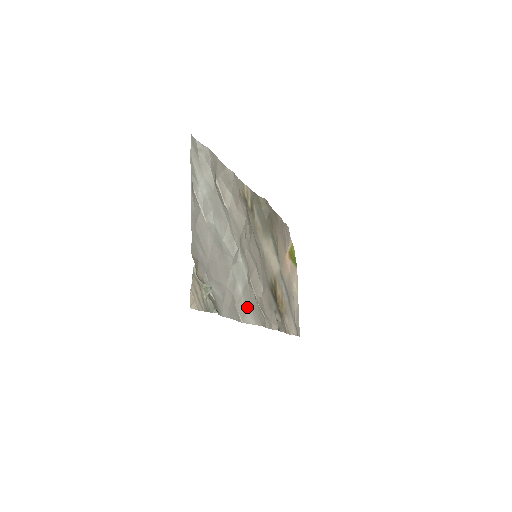
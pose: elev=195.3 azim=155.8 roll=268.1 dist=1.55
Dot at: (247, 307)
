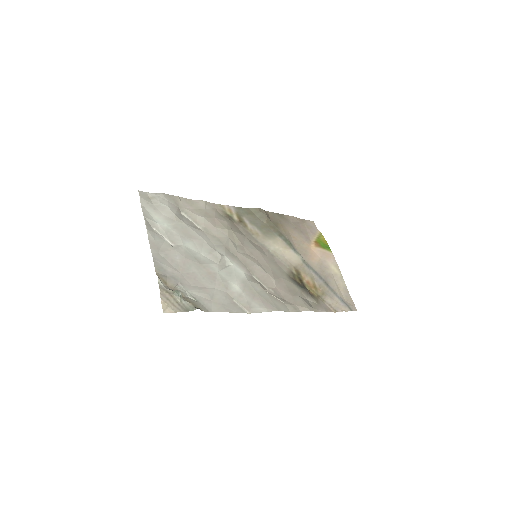
Dot at: (253, 299)
